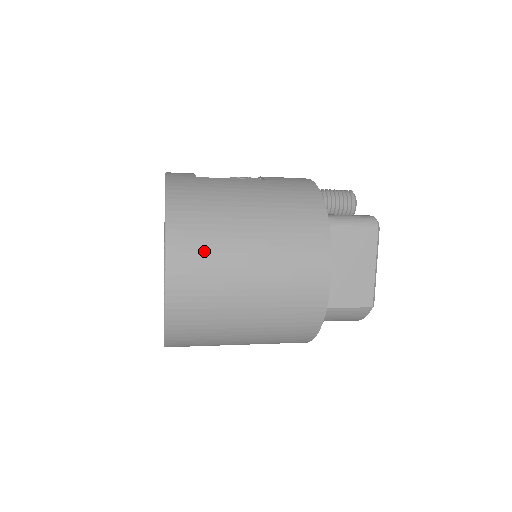
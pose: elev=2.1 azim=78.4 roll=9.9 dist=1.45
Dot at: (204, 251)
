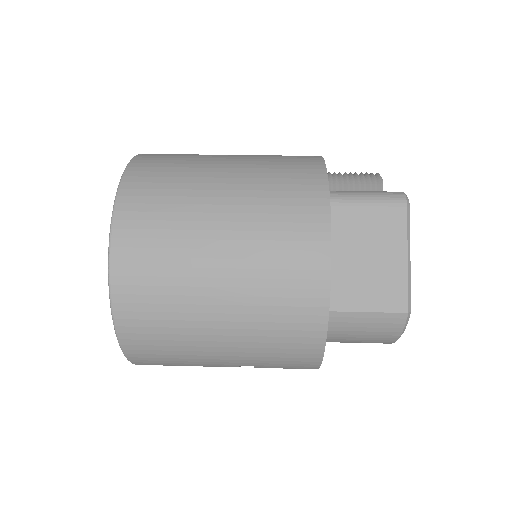
Dot at: (159, 218)
